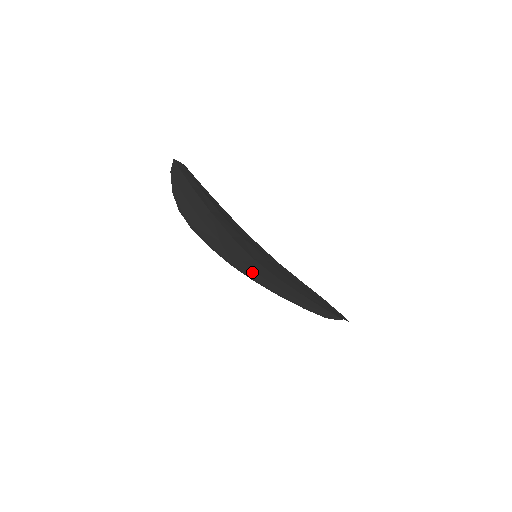
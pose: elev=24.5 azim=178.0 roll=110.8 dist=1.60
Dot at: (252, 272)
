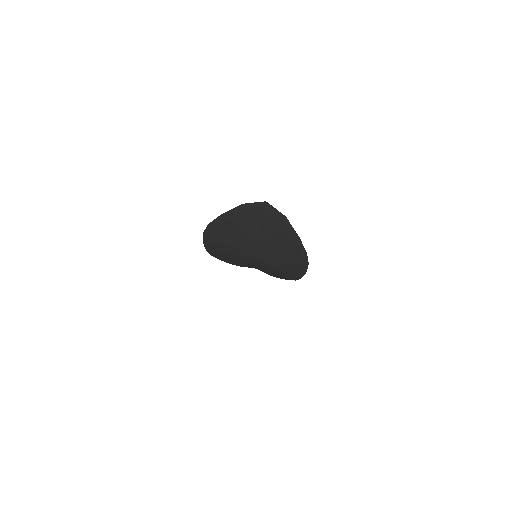
Dot at: (227, 257)
